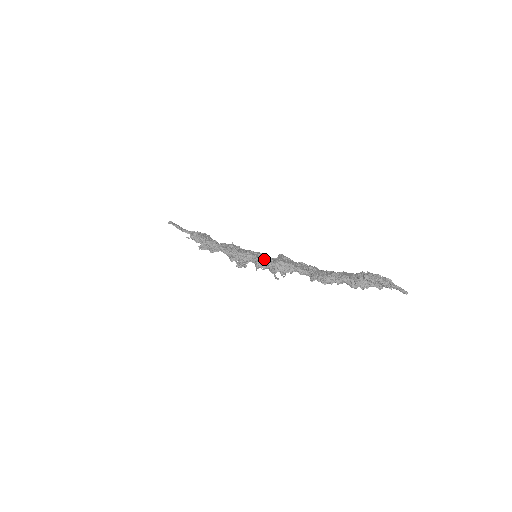
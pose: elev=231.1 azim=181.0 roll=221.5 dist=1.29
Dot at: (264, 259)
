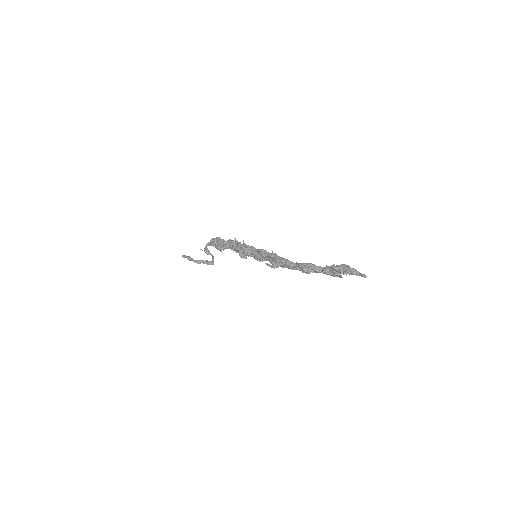
Dot at: (265, 250)
